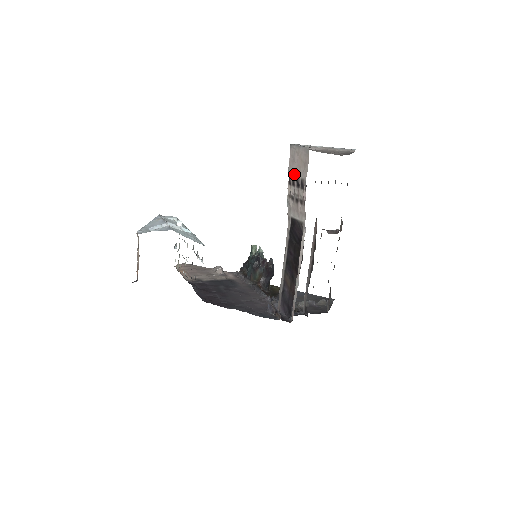
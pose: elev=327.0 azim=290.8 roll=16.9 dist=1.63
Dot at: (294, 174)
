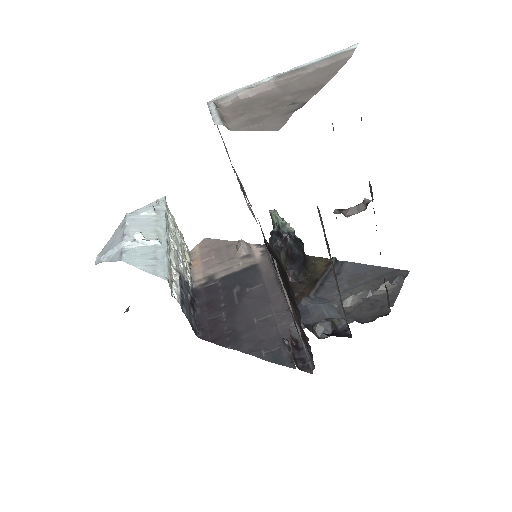
Dot at: occluded
